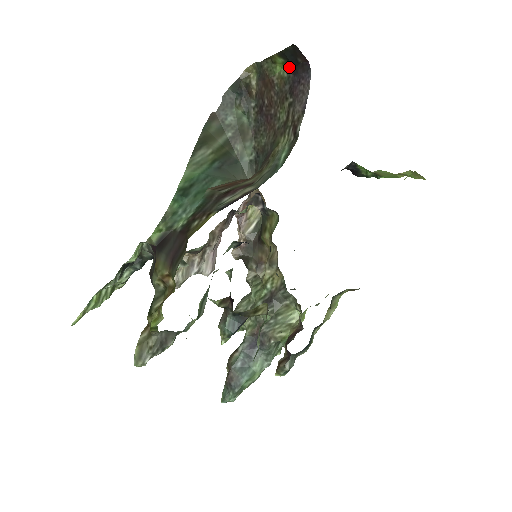
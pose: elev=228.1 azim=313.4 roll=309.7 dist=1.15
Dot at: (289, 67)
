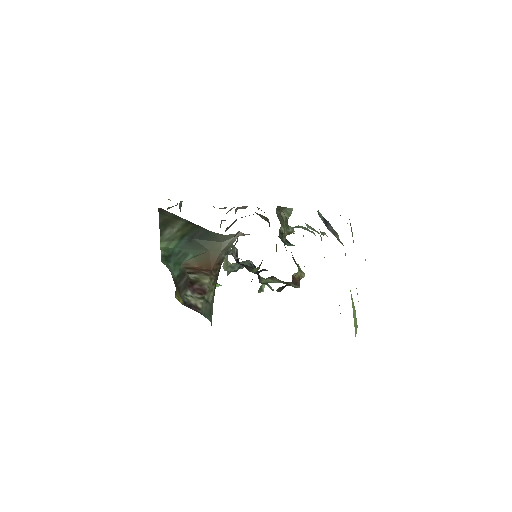
Dot at: occluded
